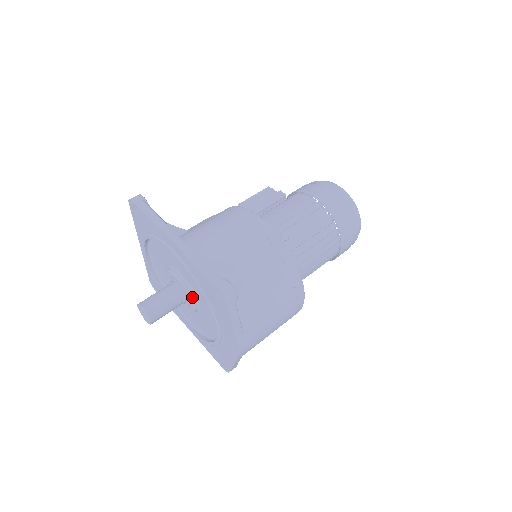
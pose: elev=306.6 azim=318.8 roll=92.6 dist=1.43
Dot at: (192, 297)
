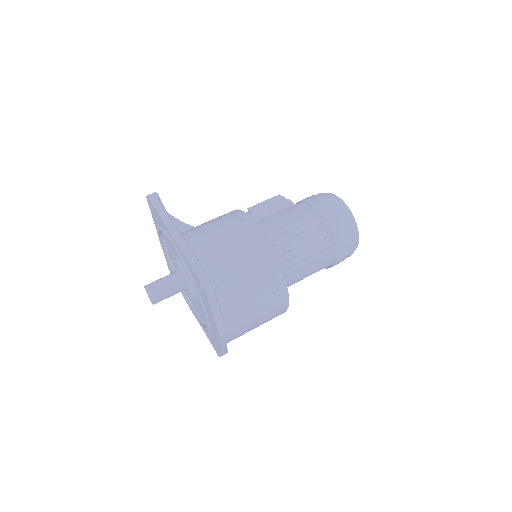
Dot at: (189, 285)
